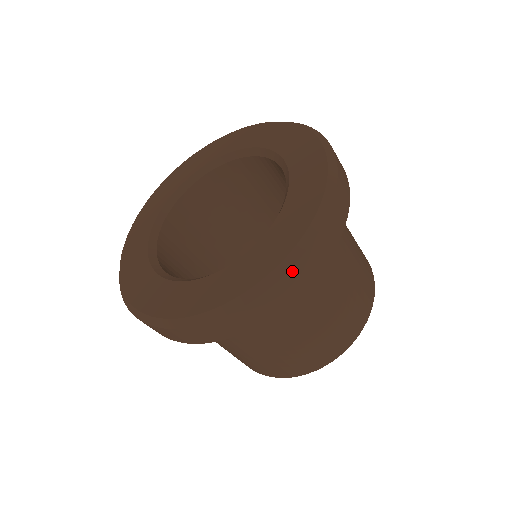
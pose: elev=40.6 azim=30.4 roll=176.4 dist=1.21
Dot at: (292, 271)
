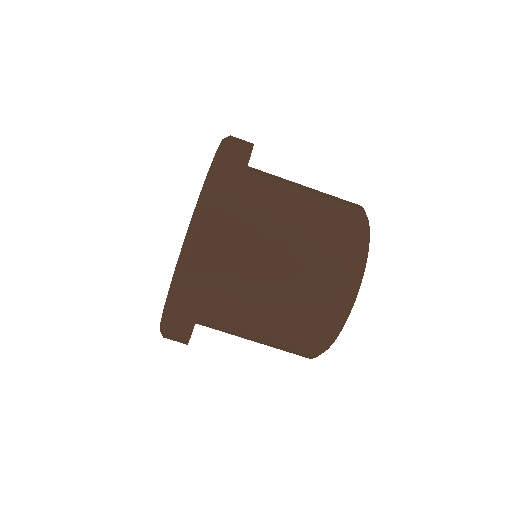
Dot at: (204, 213)
